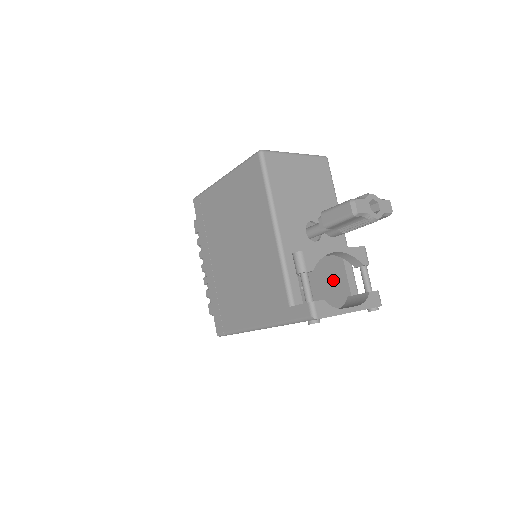
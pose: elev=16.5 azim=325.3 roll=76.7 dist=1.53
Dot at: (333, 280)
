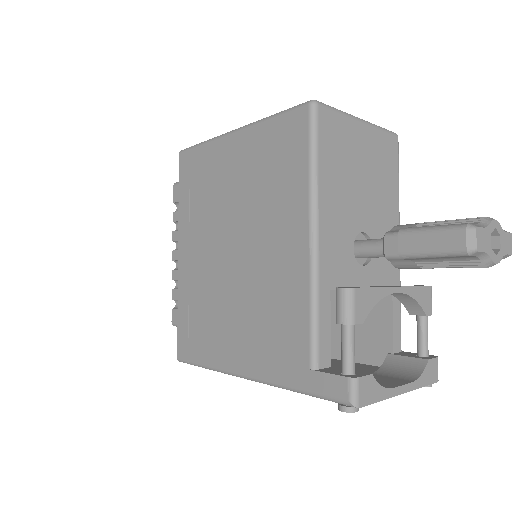
Dot at: occluded
